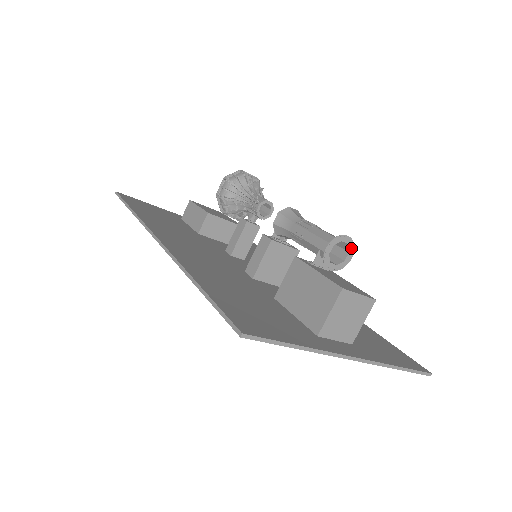
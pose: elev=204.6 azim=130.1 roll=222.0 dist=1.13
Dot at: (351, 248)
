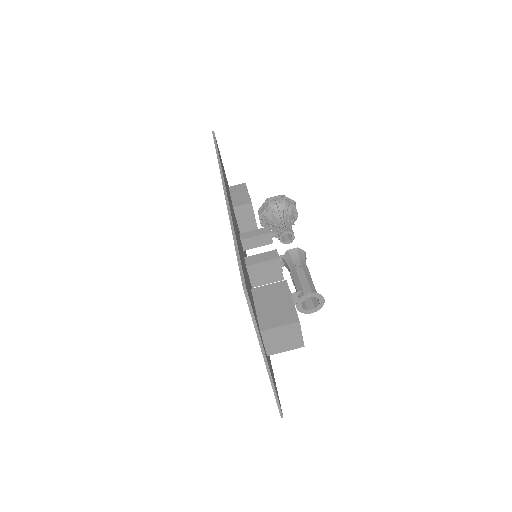
Dot at: (318, 308)
